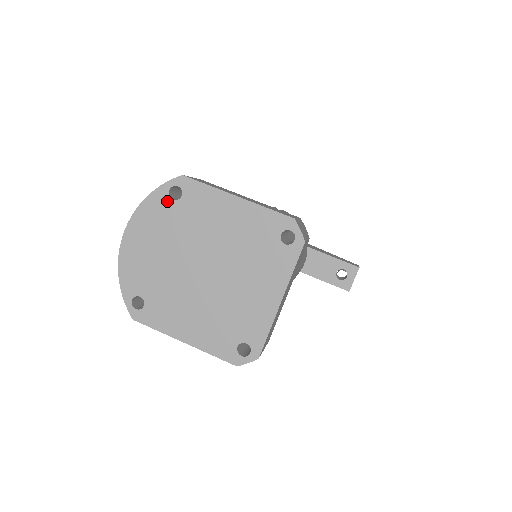
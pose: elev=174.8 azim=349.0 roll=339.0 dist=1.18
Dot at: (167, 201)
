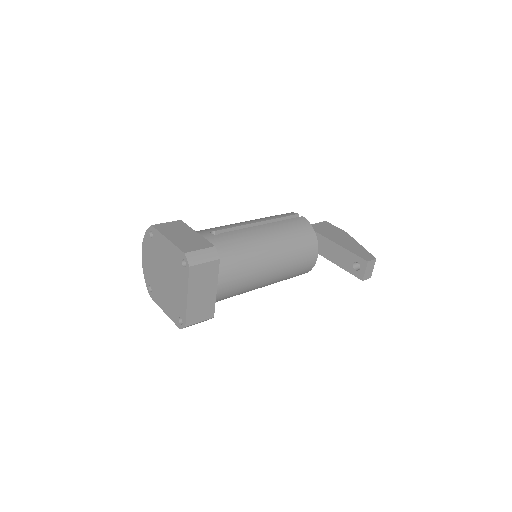
Dot at: (150, 238)
